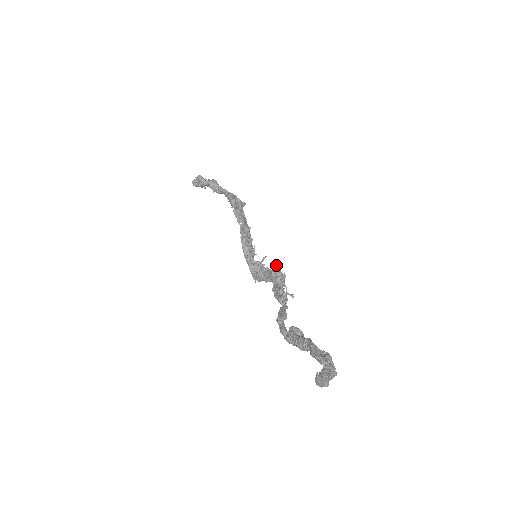
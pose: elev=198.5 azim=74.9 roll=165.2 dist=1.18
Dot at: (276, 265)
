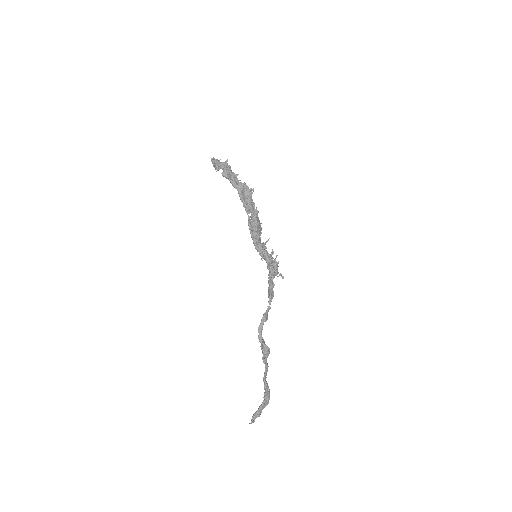
Dot at: (269, 265)
